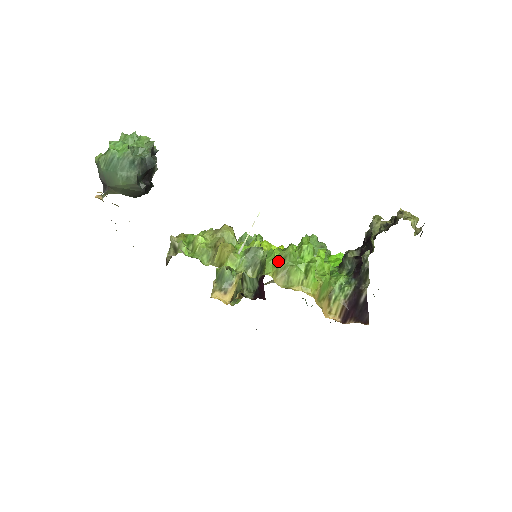
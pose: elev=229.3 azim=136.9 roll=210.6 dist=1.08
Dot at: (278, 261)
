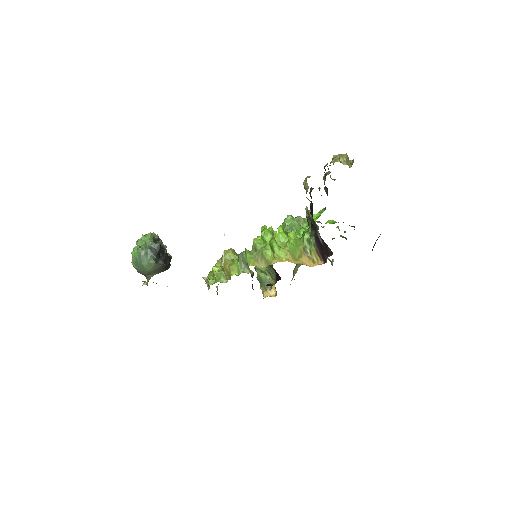
Dot at: (253, 253)
